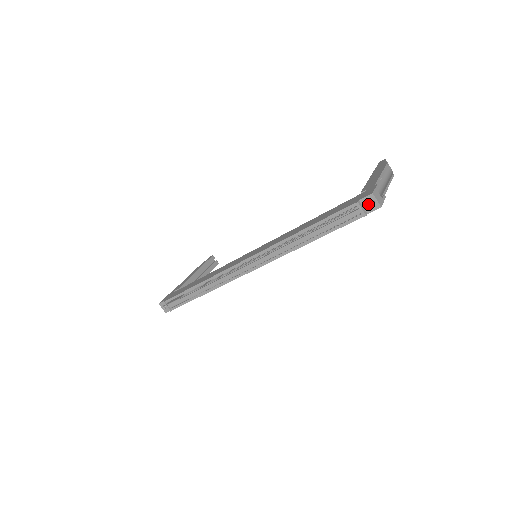
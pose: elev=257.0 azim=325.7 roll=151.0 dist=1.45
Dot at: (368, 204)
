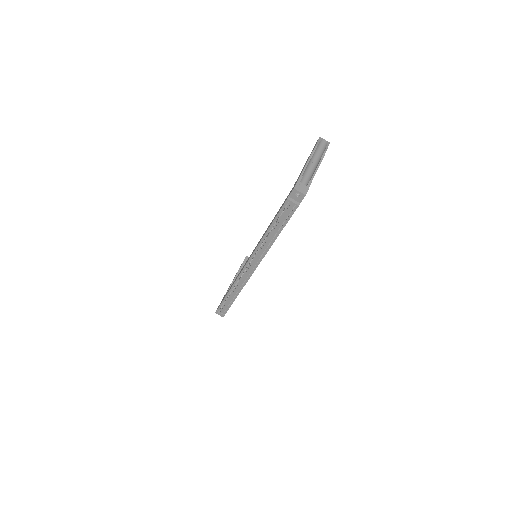
Dot at: (296, 197)
